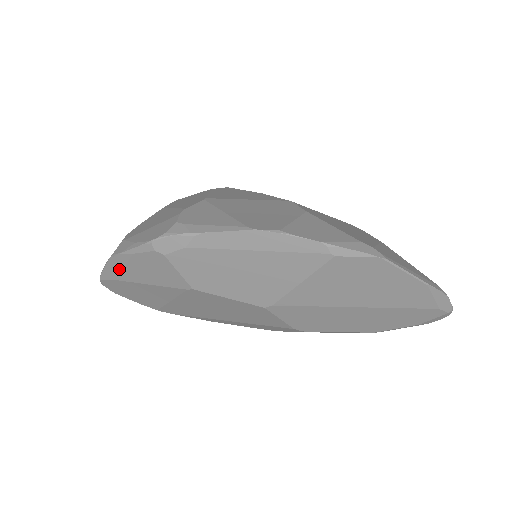
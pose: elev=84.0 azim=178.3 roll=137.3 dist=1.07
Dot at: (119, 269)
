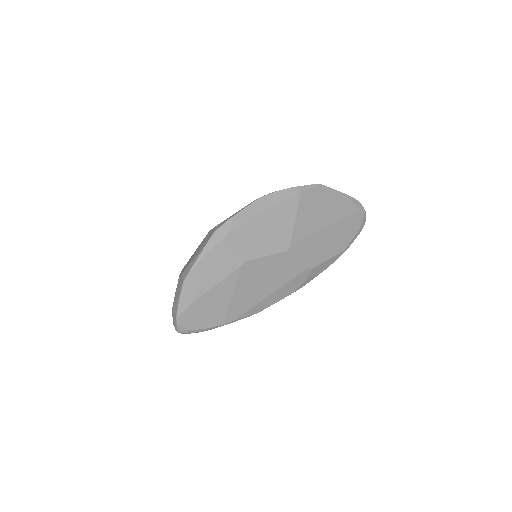
Dot at: (192, 288)
